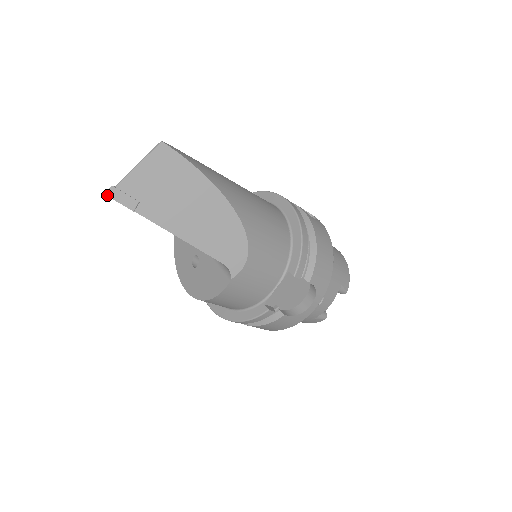
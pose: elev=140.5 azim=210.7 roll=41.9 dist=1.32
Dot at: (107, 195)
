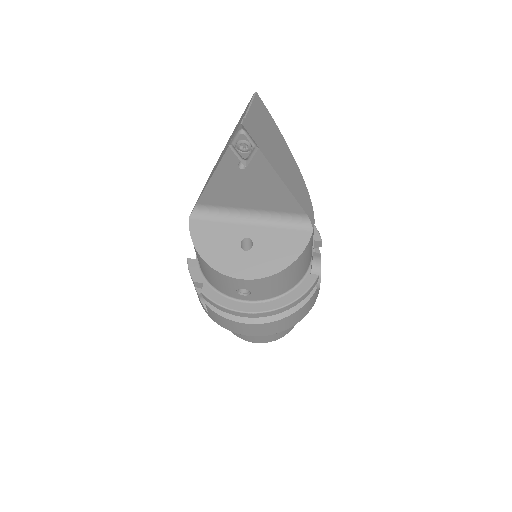
Dot at: (243, 125)
